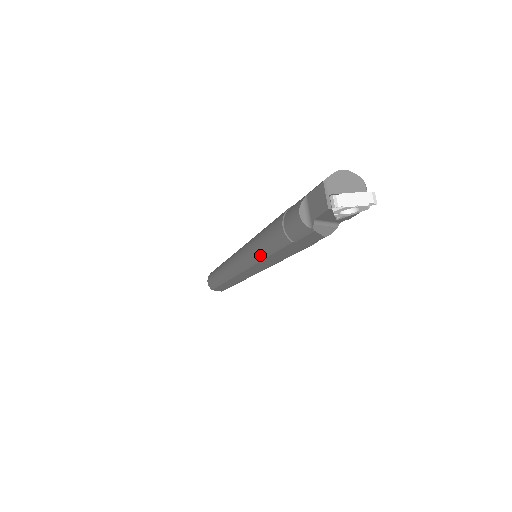
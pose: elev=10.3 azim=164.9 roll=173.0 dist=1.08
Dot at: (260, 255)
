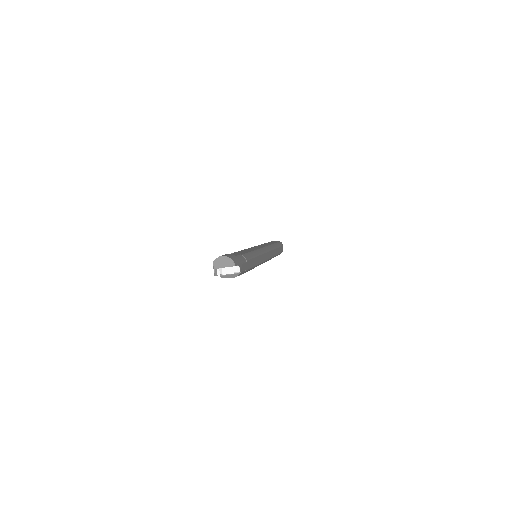
Dot at: occluded
